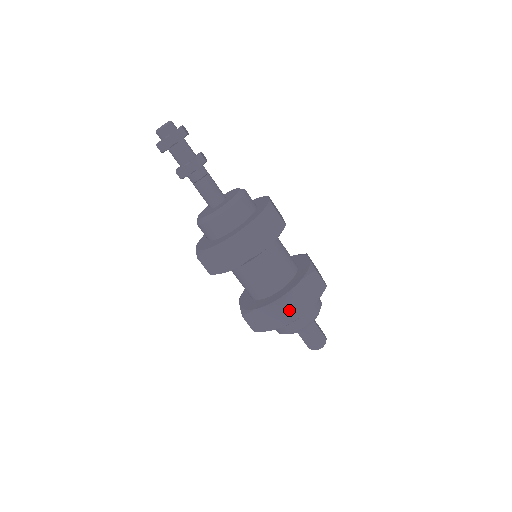
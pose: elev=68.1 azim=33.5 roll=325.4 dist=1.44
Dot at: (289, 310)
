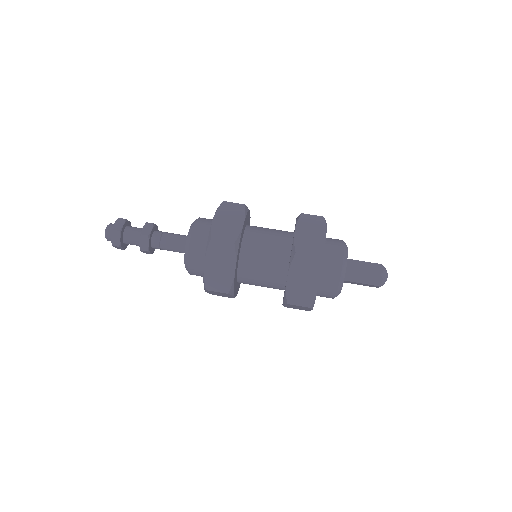
Dot at: (307, 252)
